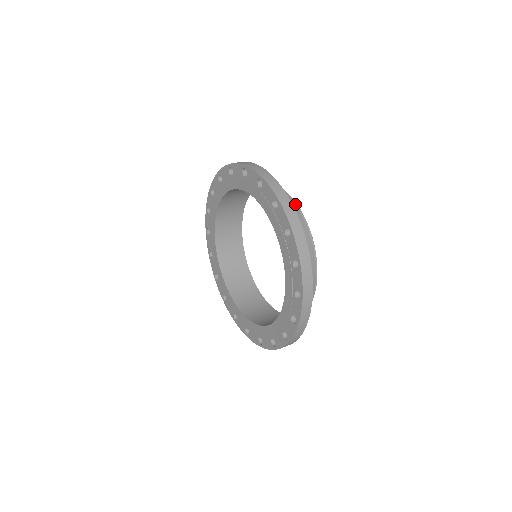
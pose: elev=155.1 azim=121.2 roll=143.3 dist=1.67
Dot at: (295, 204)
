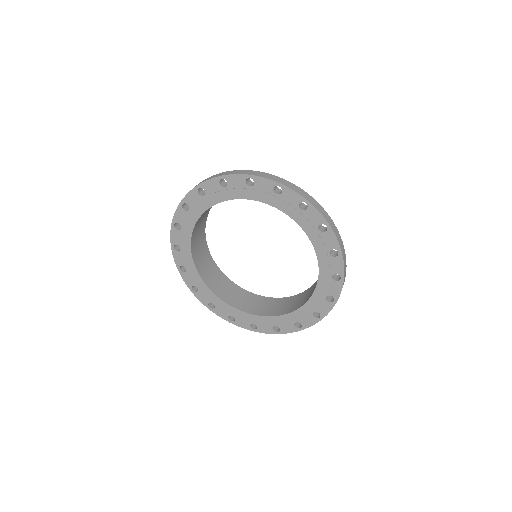
Dot at: occluded
